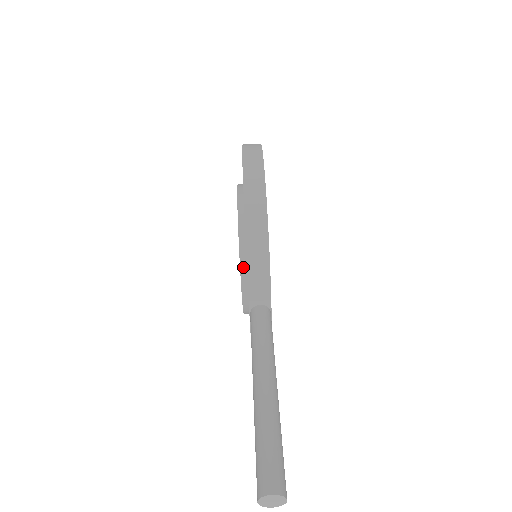
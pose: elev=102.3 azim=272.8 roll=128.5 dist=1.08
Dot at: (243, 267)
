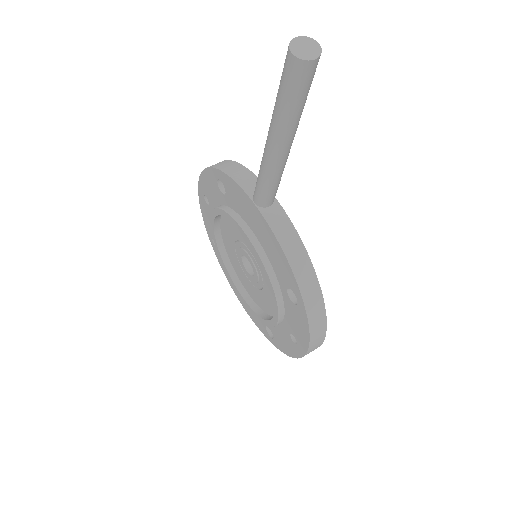
Dot at: (236, 217)
